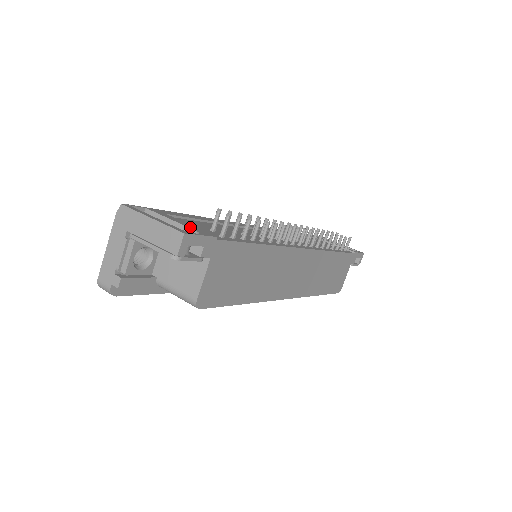
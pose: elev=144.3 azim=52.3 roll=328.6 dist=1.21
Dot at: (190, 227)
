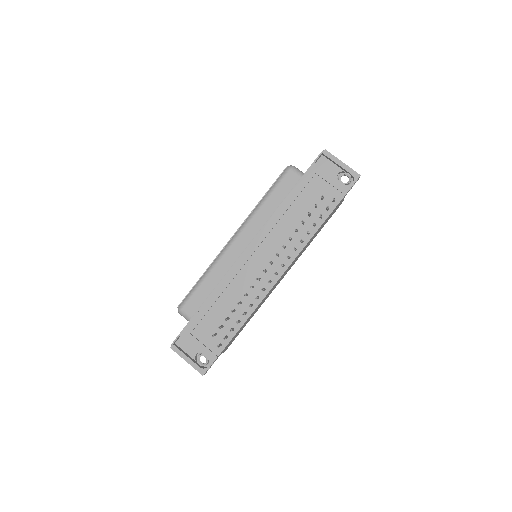
Dot at: (204, 354)
